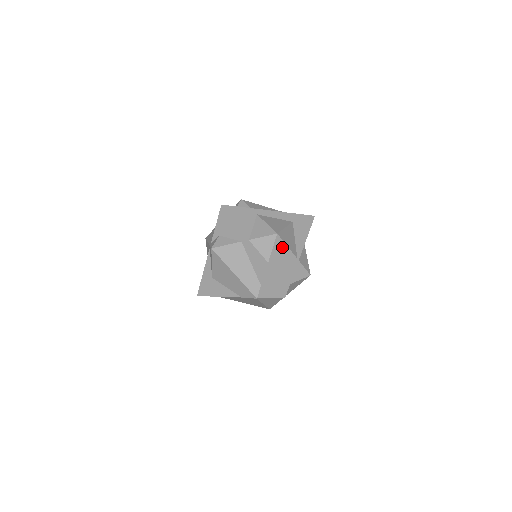
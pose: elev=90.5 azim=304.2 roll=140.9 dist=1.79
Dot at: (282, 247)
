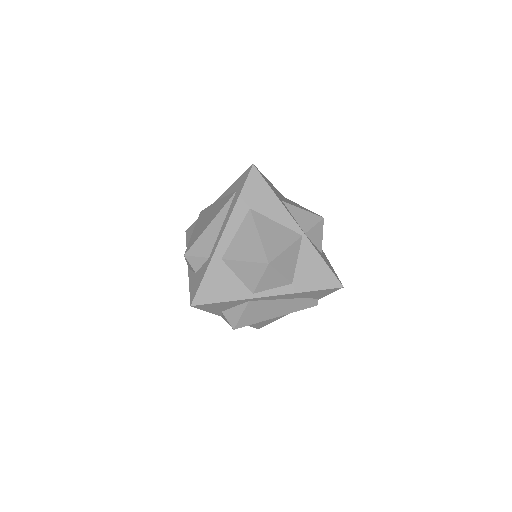
Dot at: (284, 258)
